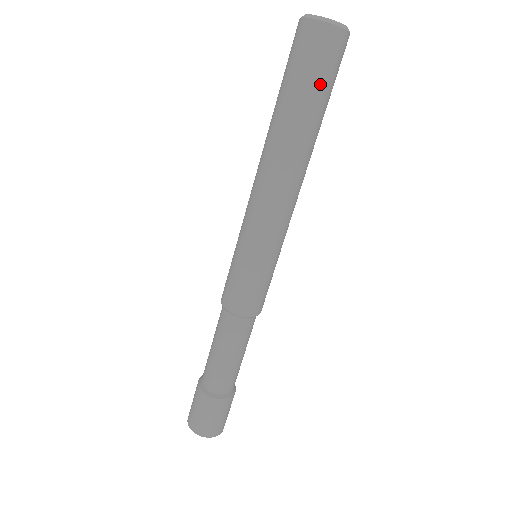
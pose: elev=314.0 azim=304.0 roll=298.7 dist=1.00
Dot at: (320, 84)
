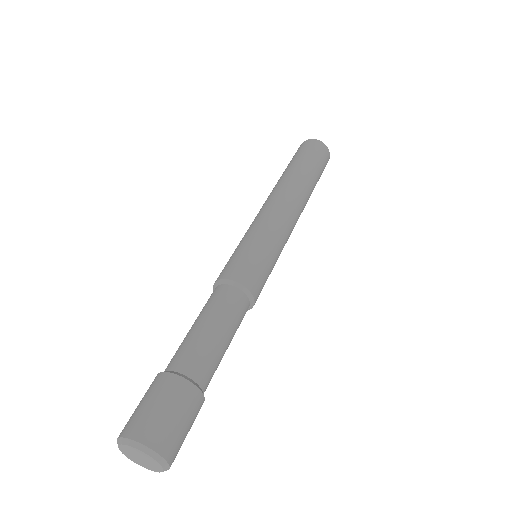
Dot at: (316, 162)
